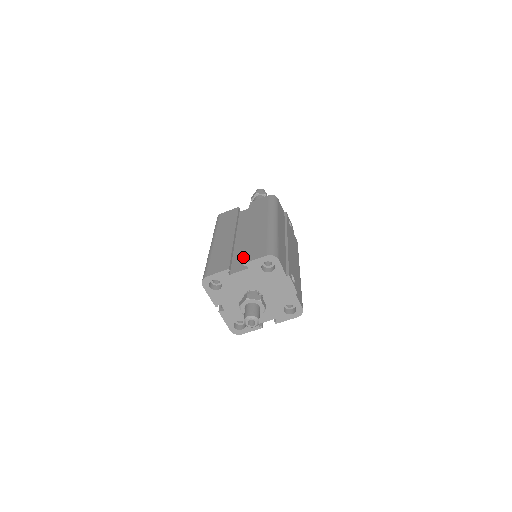
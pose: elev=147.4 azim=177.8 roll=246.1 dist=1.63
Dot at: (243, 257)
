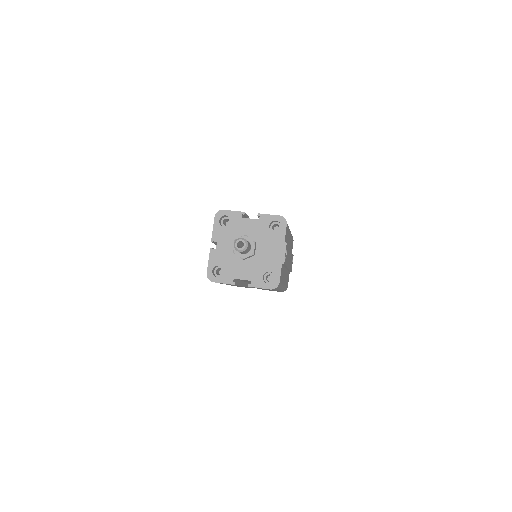
Dot at: occluded
